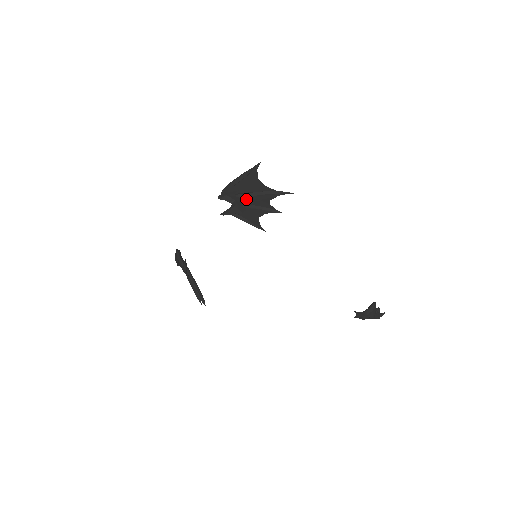
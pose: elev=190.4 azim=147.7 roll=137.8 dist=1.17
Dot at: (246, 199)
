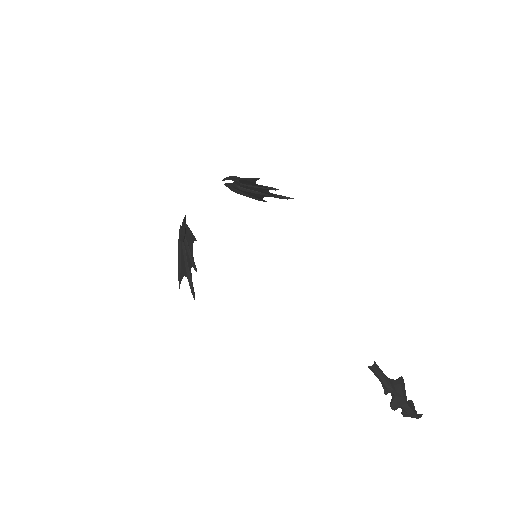
Dot at: (248, 188)
